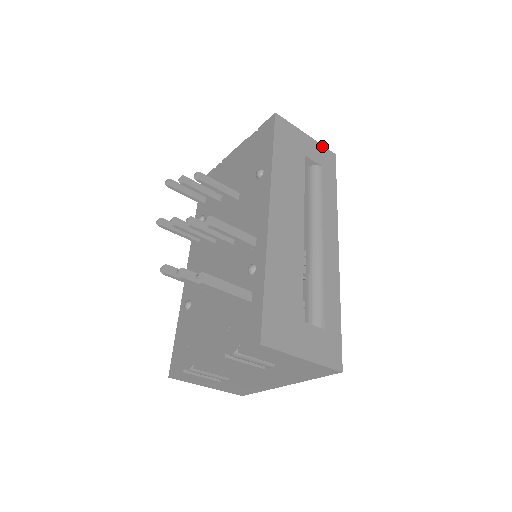
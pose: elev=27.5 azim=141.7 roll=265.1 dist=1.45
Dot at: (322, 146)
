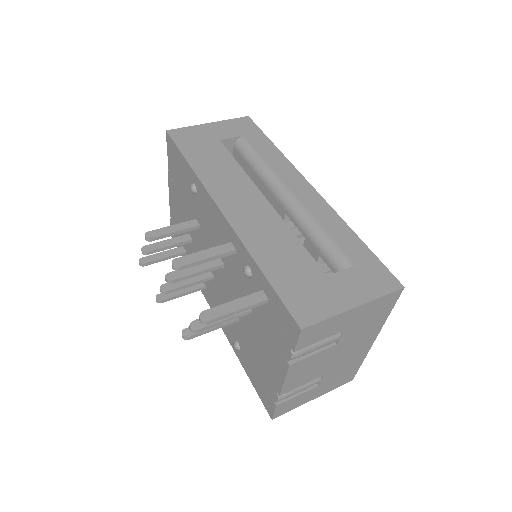
Dot at: (230, 120)
